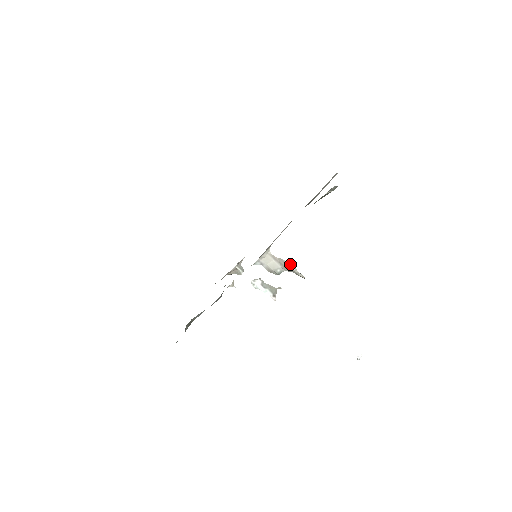
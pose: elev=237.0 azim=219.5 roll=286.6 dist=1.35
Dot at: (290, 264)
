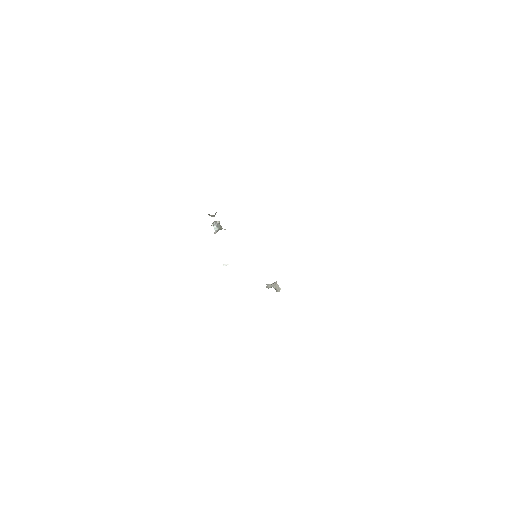
Dot at: occluded
